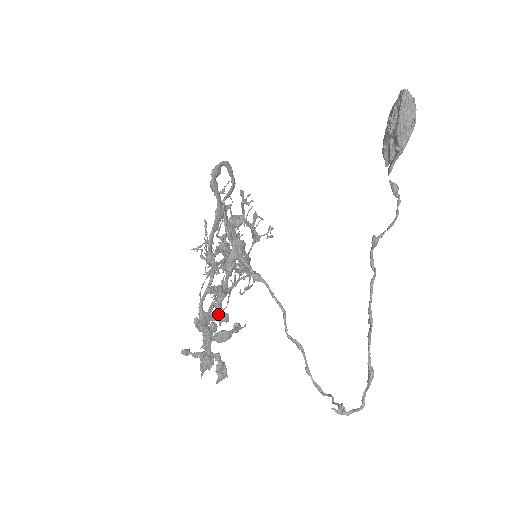
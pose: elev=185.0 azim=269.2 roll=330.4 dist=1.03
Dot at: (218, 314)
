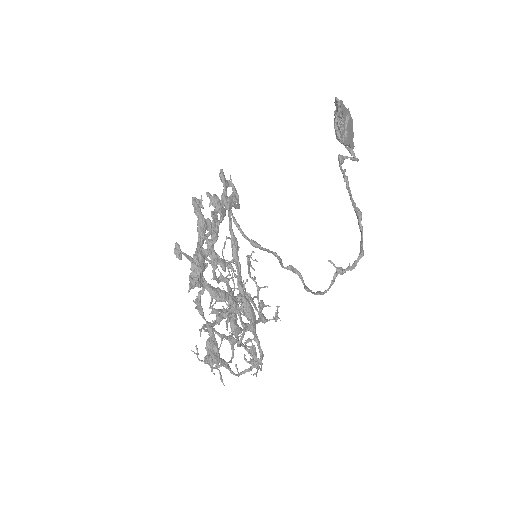
Dot at: (214, 233)
